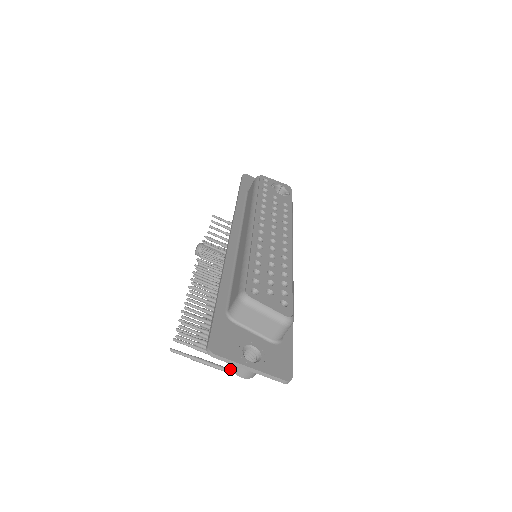
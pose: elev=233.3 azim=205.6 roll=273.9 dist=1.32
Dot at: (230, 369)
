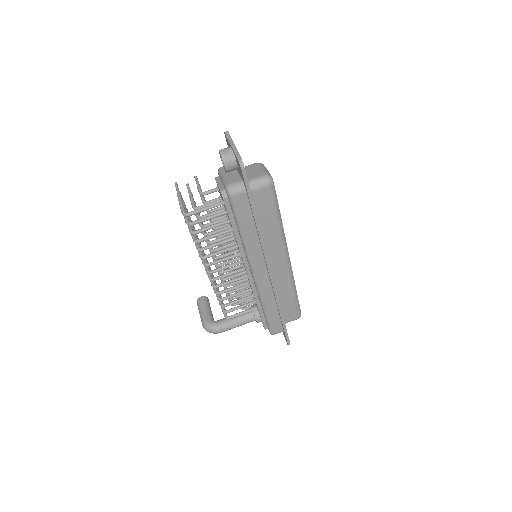
Dot at: occluded
